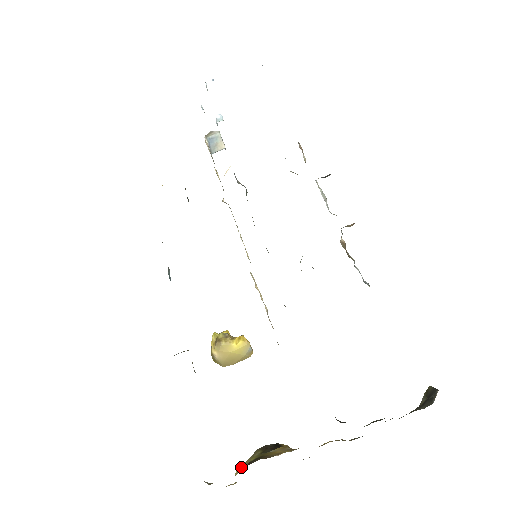
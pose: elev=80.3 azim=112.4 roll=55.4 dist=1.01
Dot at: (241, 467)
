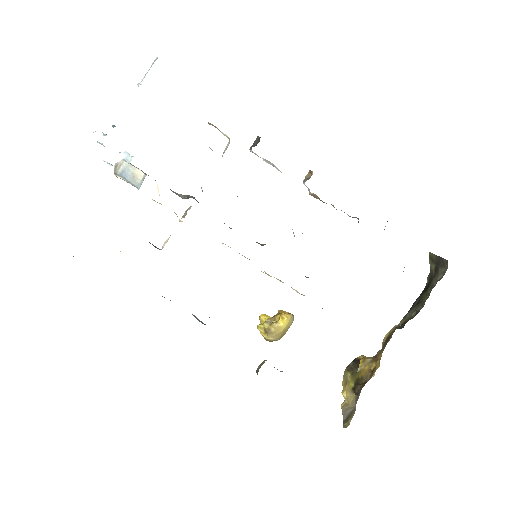
Dot at: (347, 394)
